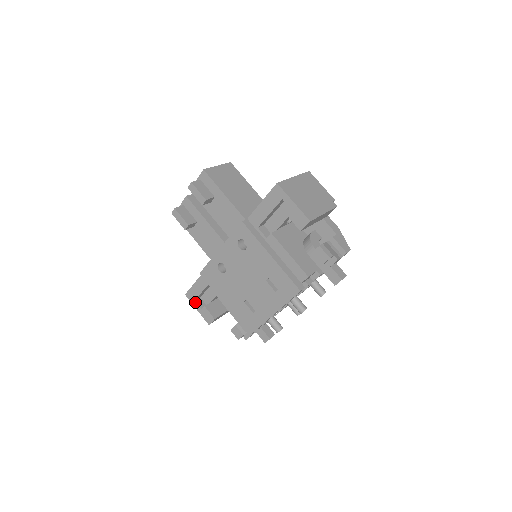
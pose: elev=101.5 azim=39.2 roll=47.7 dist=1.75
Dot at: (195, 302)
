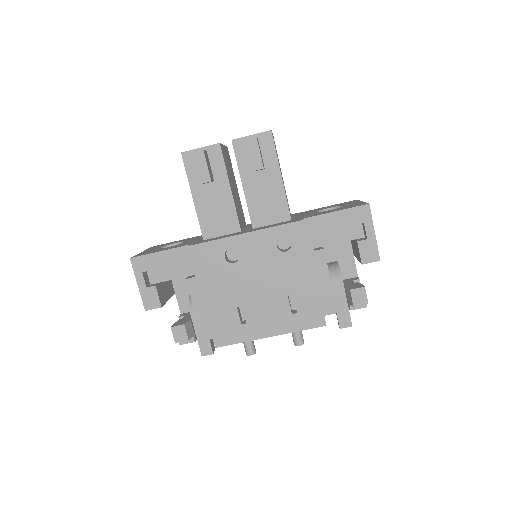
Dot at: (142, 274)
